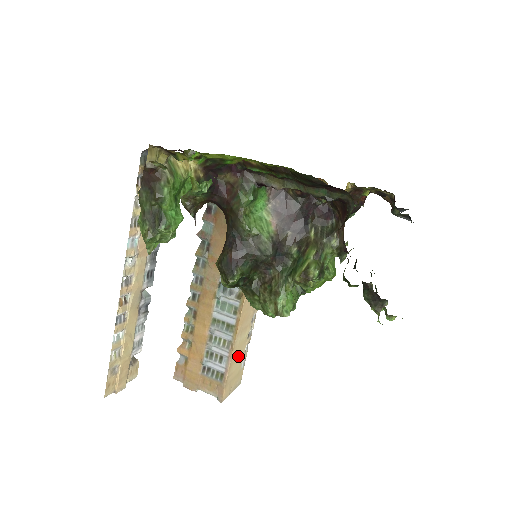
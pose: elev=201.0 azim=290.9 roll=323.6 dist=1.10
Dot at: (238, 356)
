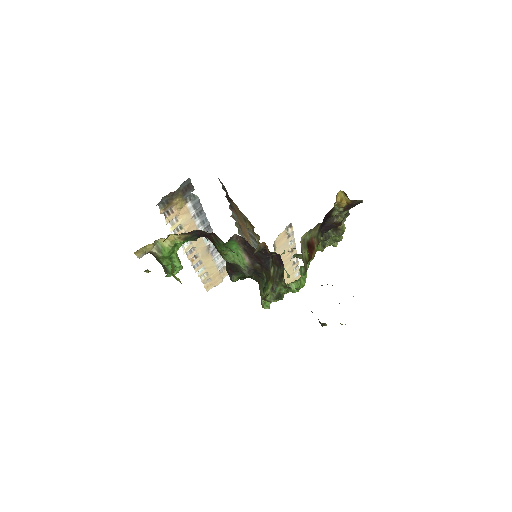
Dot at: (285, 278)
